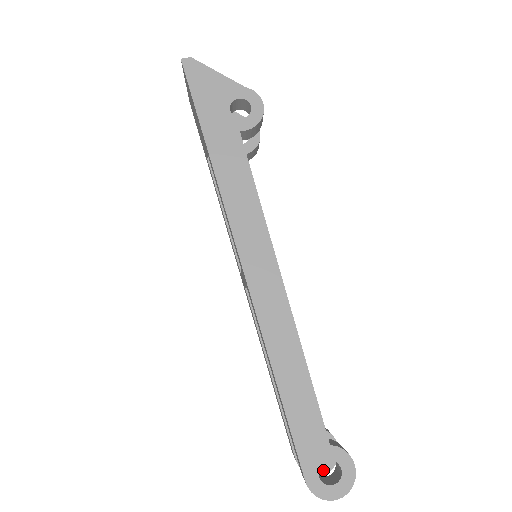
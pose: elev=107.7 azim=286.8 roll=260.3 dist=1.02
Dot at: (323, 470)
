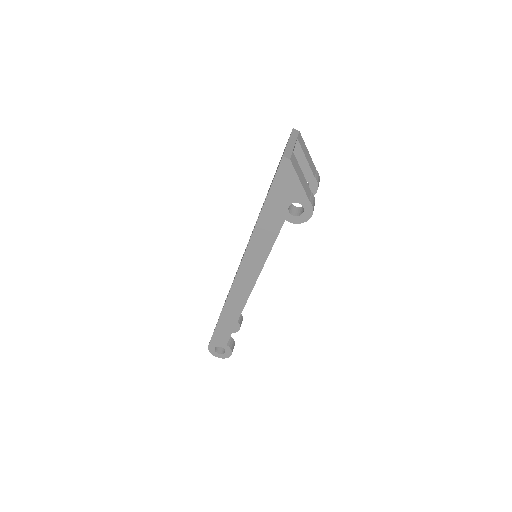
Dot at: occluded
